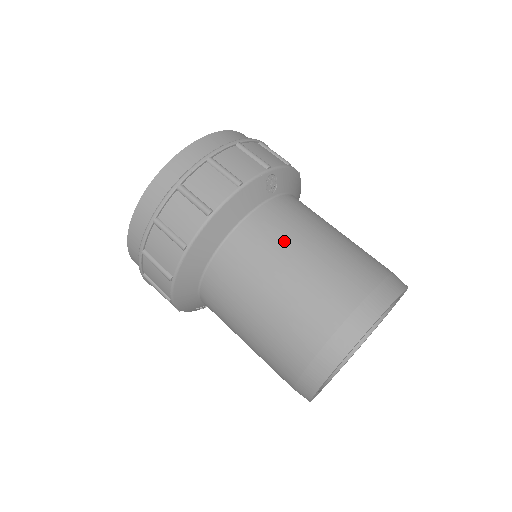
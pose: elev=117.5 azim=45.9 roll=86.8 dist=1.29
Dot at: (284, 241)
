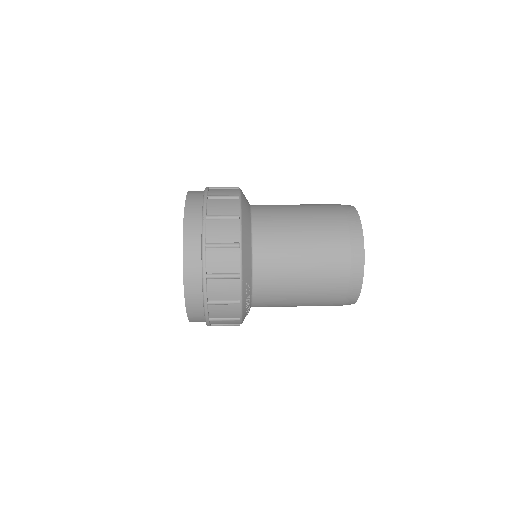
Dot at: occluded
